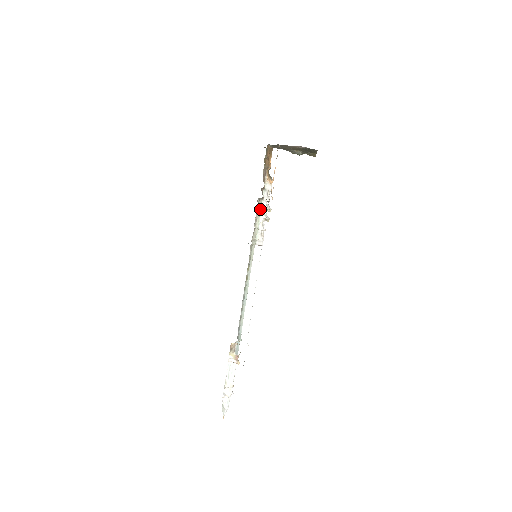
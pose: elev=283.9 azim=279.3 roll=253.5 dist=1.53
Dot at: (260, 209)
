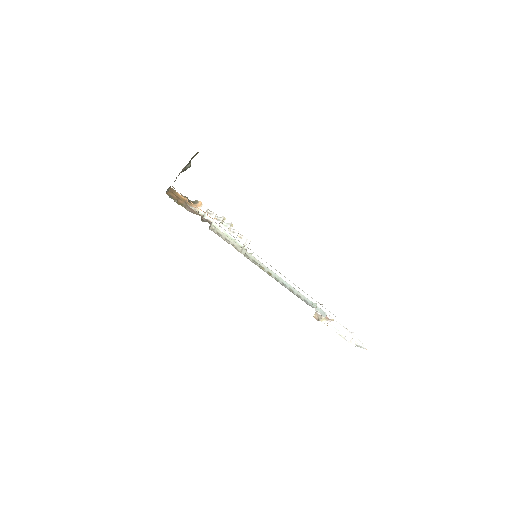
Dot at: (218, 230)
